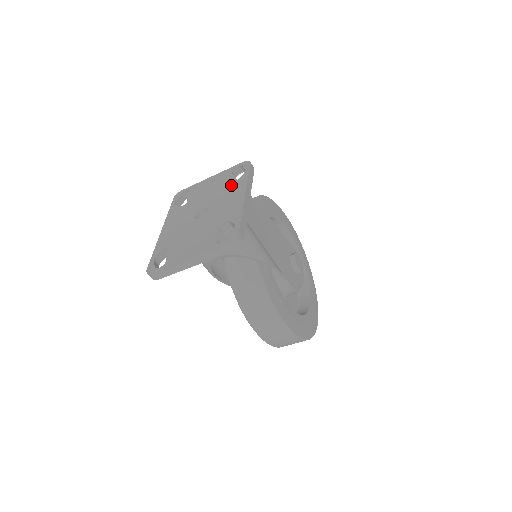
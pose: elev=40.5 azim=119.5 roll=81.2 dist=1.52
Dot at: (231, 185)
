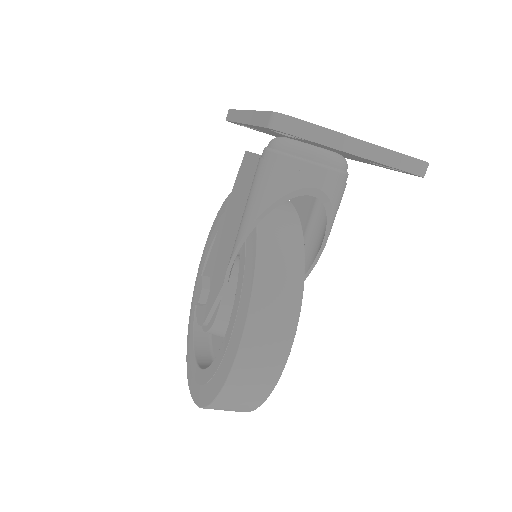
Dot at: occluded
